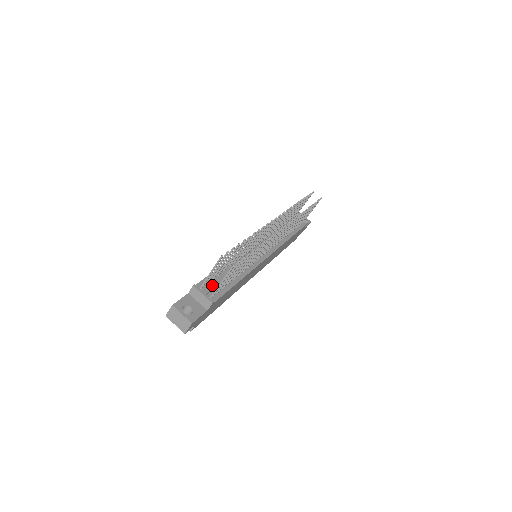
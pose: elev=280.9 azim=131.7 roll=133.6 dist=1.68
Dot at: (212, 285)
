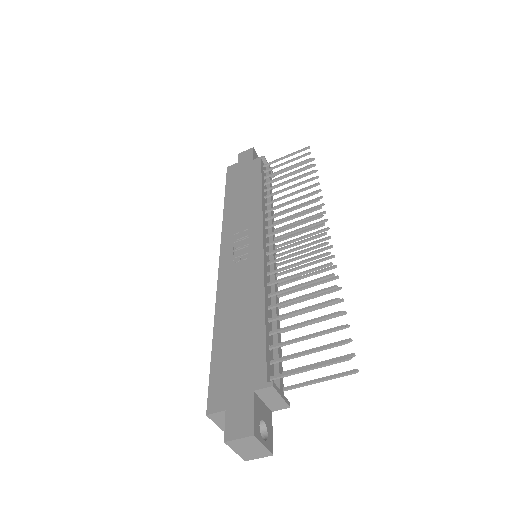
Dot at: (279, 368)
